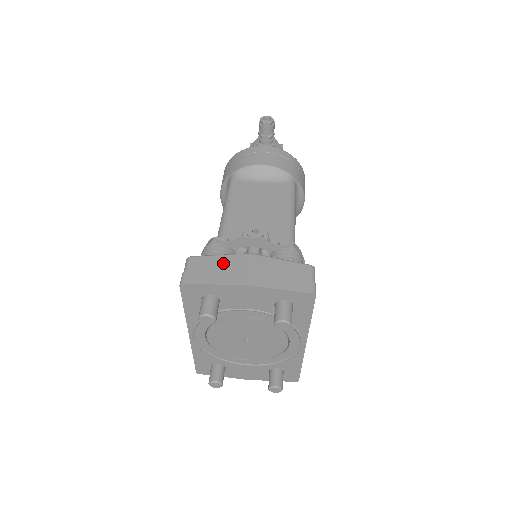
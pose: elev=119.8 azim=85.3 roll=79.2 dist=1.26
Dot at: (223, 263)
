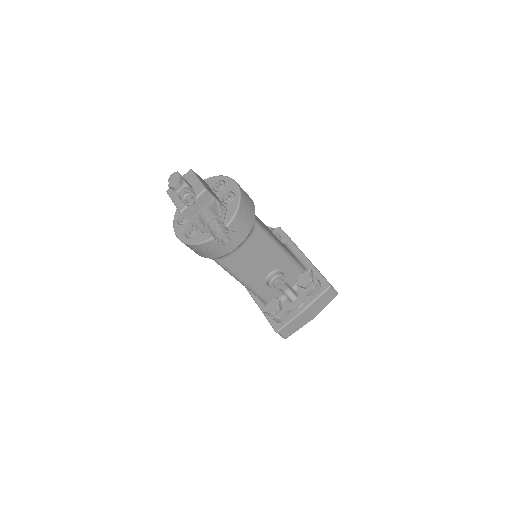
Dot at: (296, 323)
